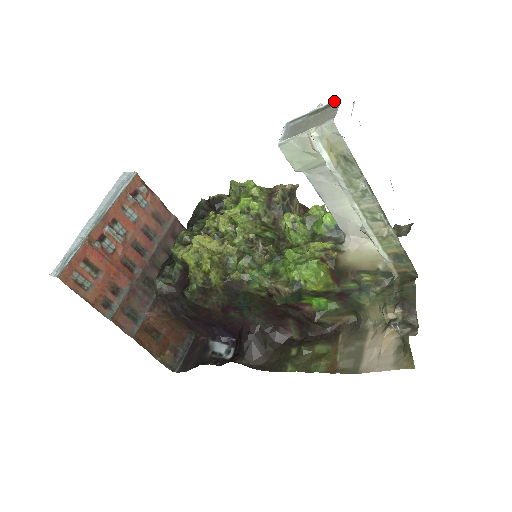
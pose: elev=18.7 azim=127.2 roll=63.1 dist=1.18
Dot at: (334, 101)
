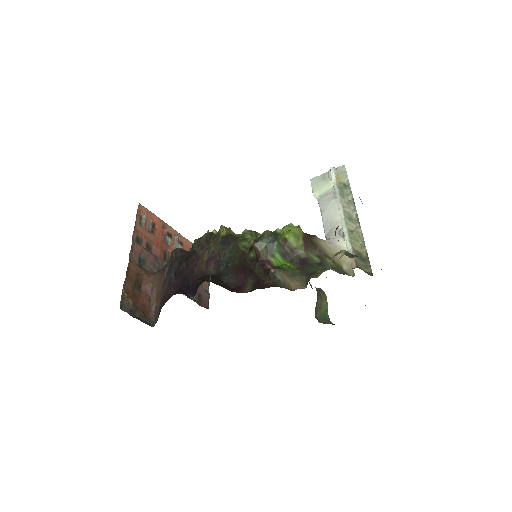
Dot at: occluded
